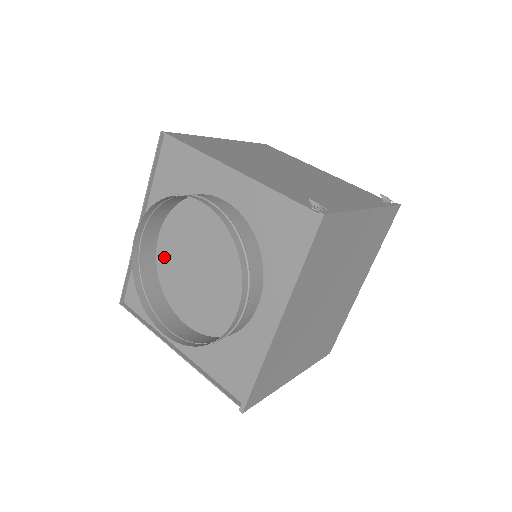
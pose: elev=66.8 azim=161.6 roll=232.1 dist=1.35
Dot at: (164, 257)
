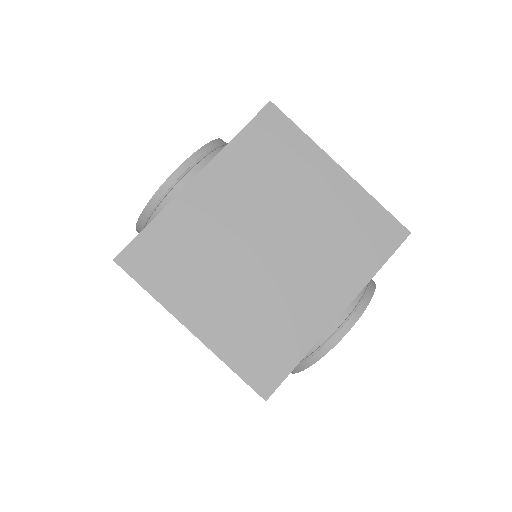
Dot at: occluded
